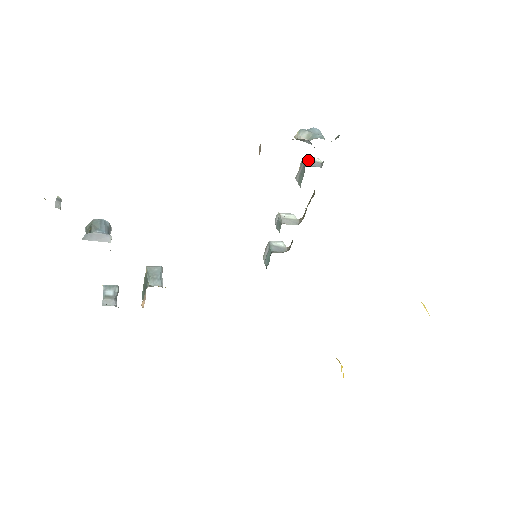
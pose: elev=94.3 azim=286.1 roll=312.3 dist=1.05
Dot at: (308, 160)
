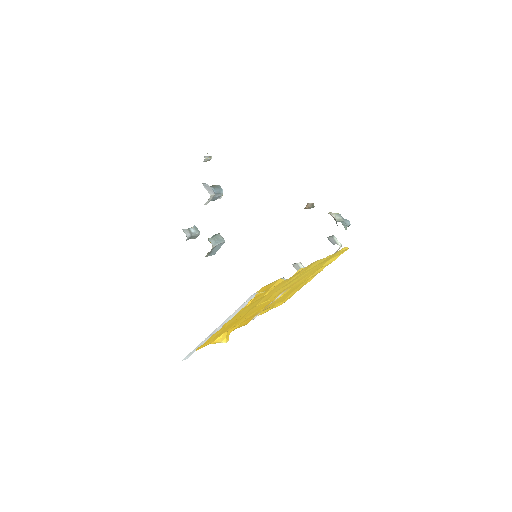
Dot at: (332, 237)
